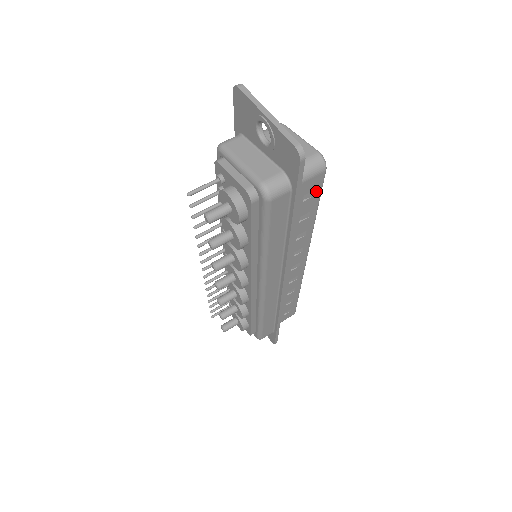
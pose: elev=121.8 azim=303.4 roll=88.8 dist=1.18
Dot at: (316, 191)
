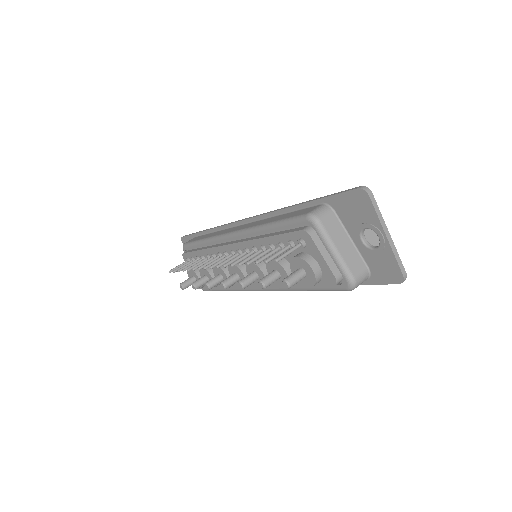
Dot at: occluded
